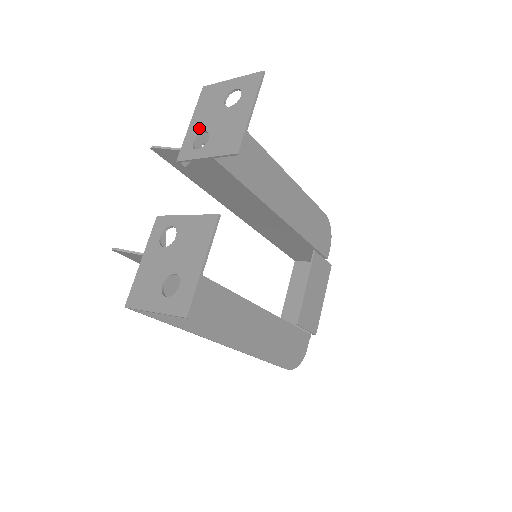
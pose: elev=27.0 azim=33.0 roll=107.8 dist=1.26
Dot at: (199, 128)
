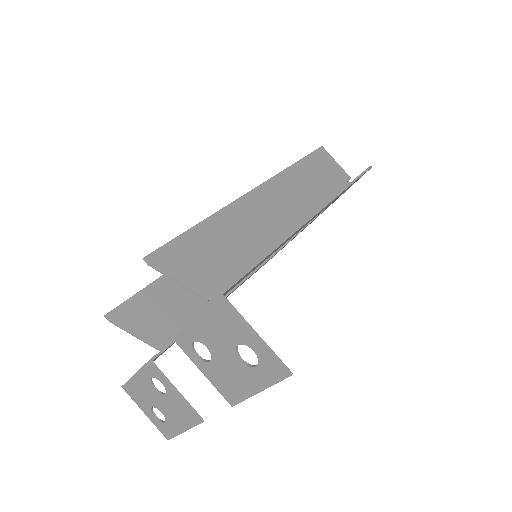
Dot at: (202, 338)
